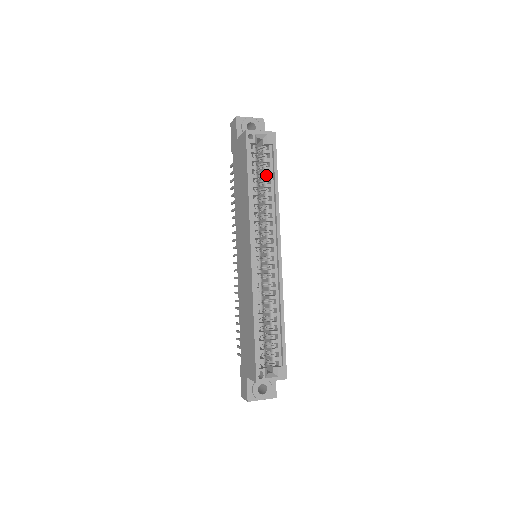
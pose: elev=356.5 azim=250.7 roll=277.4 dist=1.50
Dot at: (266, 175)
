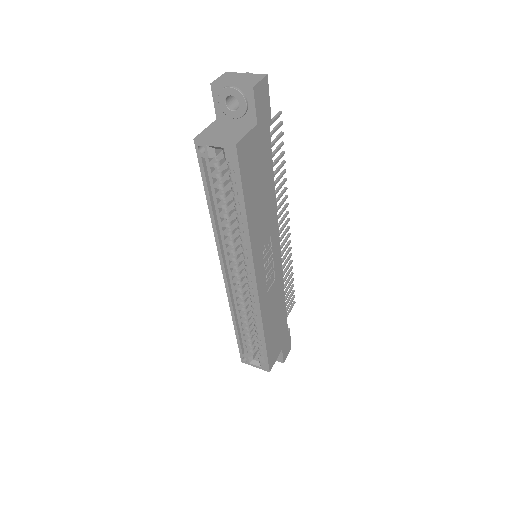
Dot at: (233, 197)
